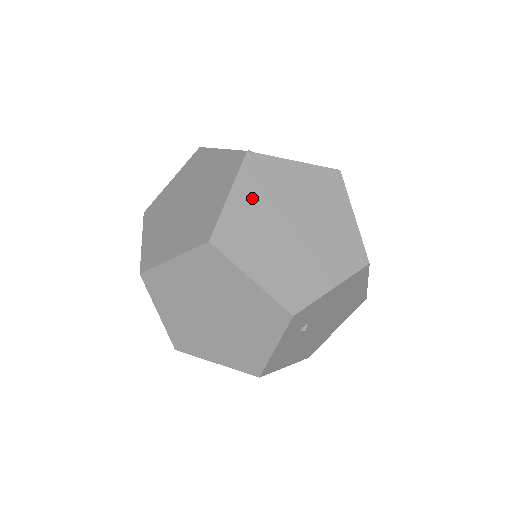
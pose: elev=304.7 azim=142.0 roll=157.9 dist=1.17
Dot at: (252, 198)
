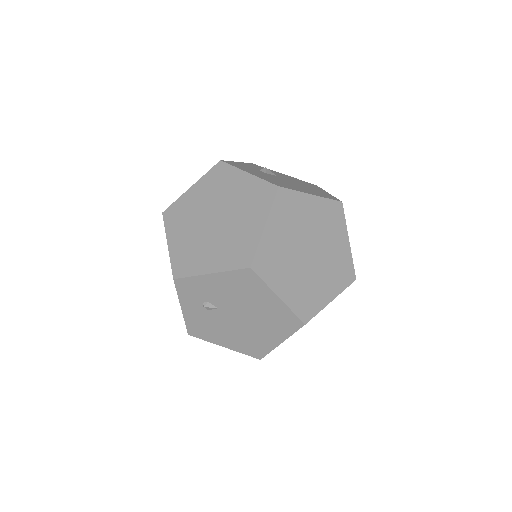
Dot at: (202, 193)
